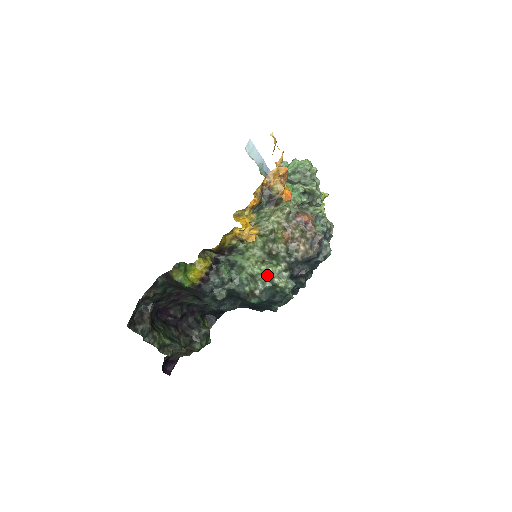
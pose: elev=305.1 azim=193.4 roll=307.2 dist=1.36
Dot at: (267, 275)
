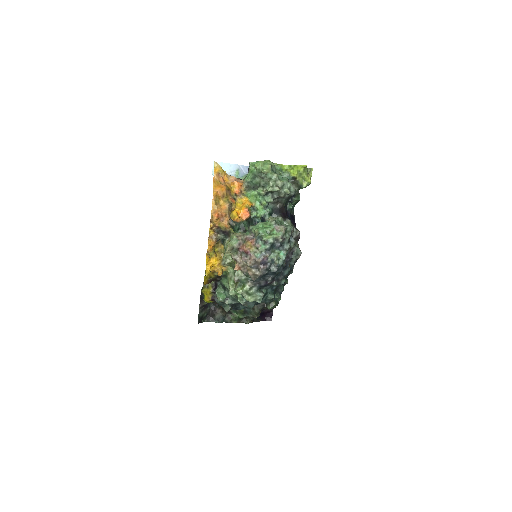
Dot at: (241, 295)
